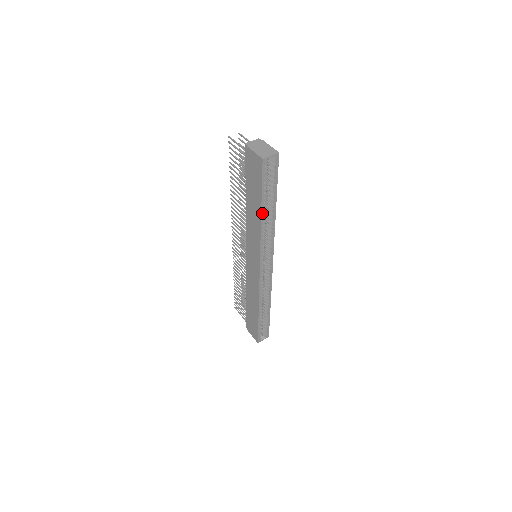
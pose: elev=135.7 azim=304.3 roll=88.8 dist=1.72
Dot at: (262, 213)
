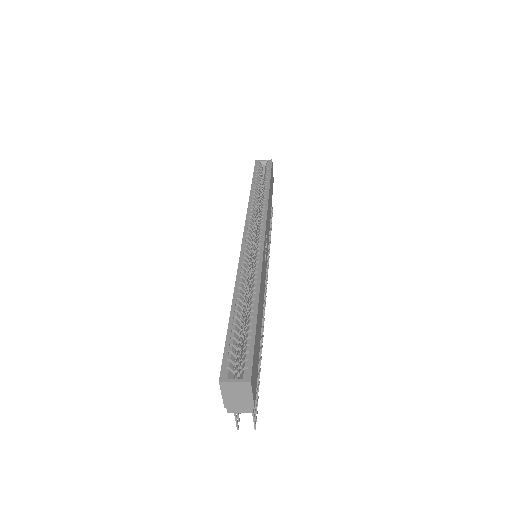
Dot at: (252, 189)
